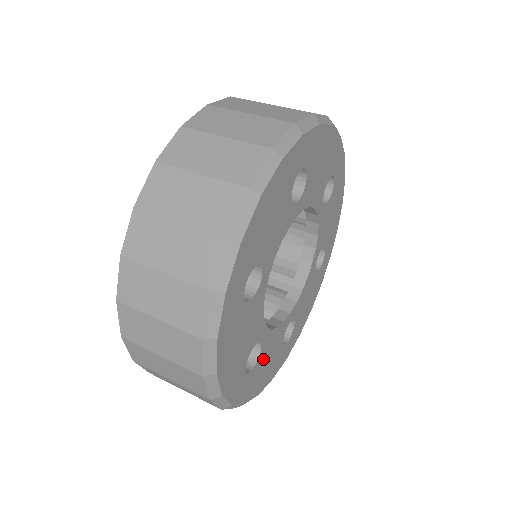
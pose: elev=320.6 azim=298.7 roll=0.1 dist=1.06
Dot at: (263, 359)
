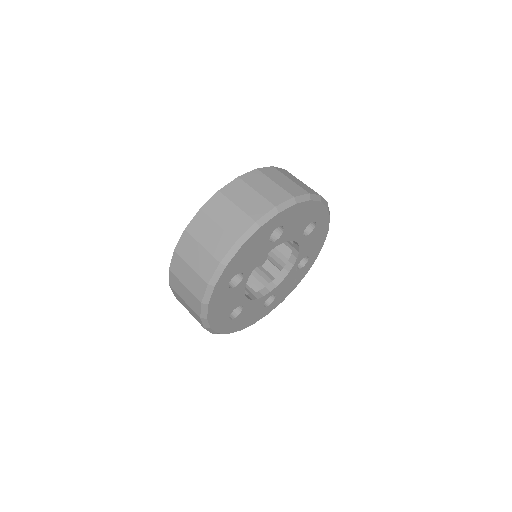
Dot at: (245, 314)
